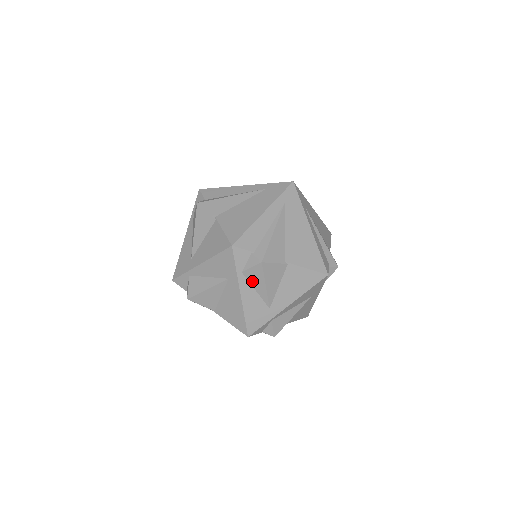
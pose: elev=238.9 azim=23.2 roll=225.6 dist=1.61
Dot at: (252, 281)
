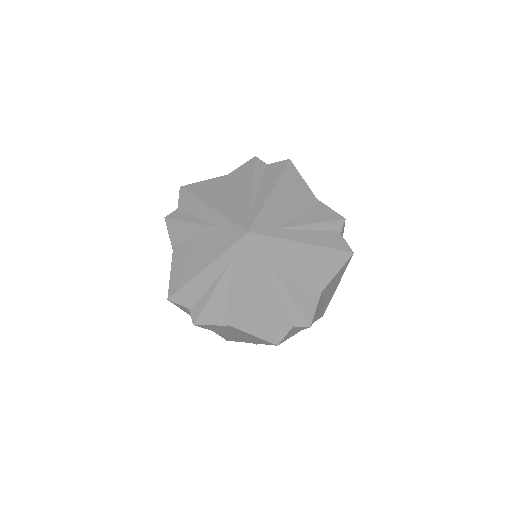
Dot at: occluded
